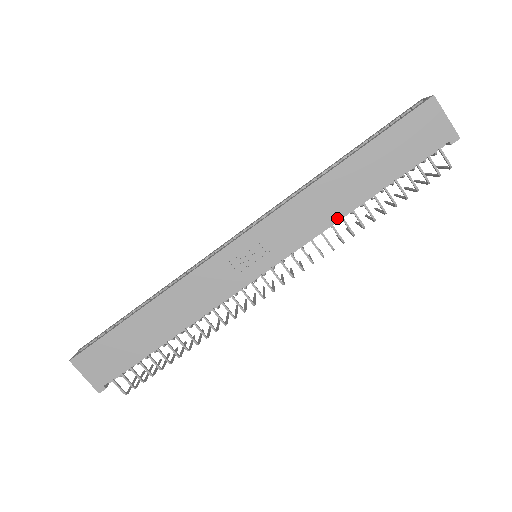
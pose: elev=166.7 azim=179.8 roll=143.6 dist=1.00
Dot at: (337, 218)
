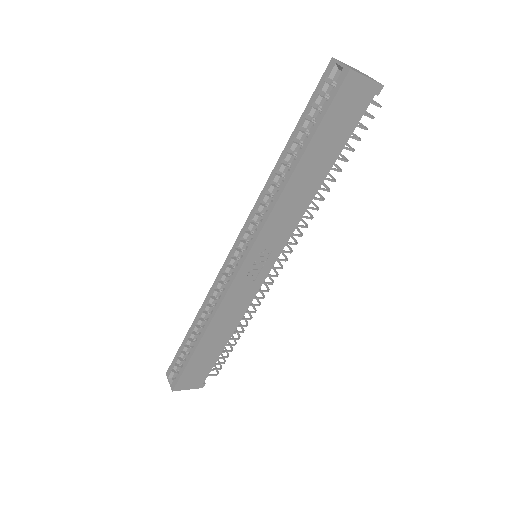
Dot at: (309, 204)
